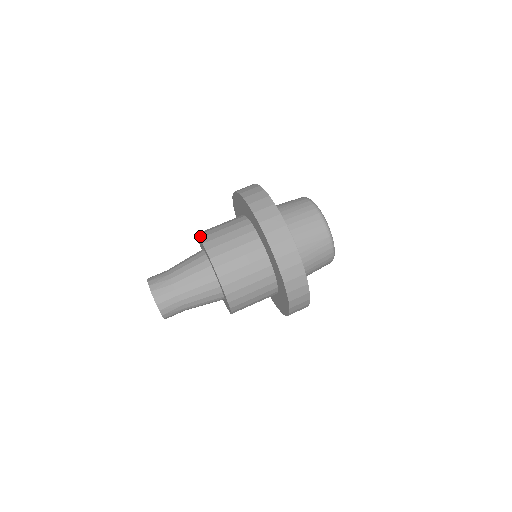
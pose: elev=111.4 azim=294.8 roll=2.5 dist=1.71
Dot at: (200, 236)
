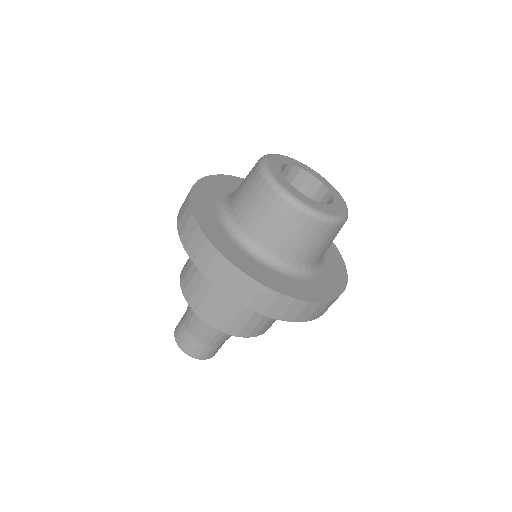
Dot at: (181, 289)
